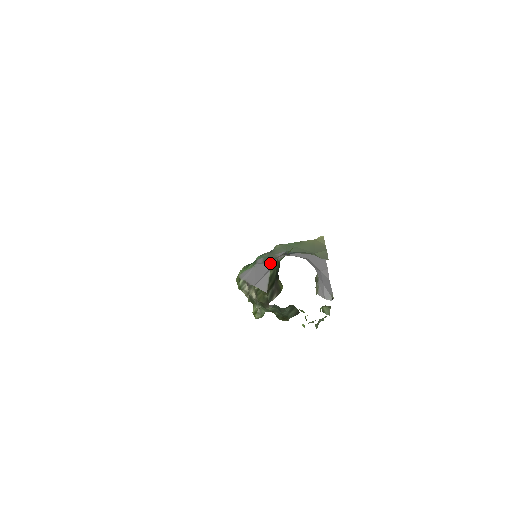
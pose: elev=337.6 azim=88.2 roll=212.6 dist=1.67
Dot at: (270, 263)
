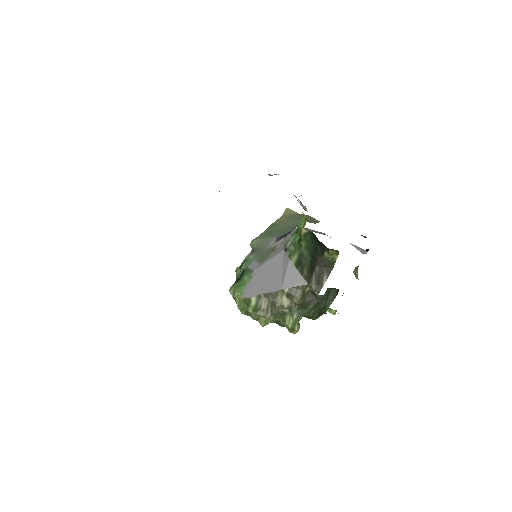
Dot at: (276, 255)
